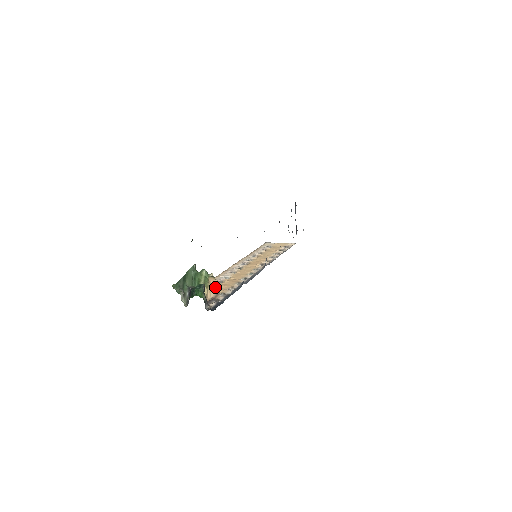
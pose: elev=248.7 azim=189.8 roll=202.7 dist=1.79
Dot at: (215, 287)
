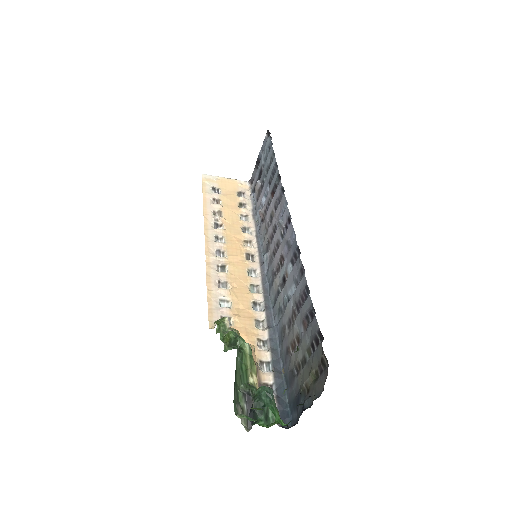
Dot at: occluded
